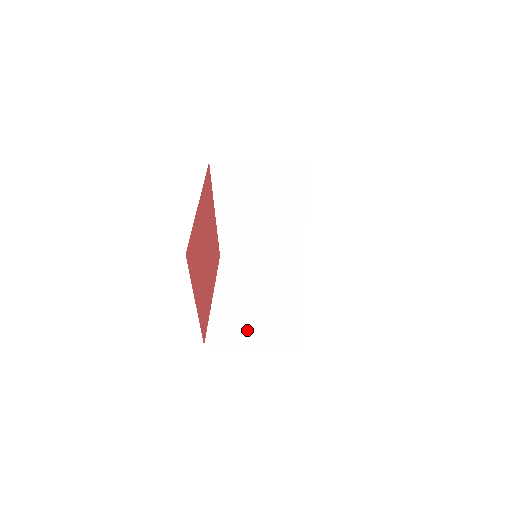
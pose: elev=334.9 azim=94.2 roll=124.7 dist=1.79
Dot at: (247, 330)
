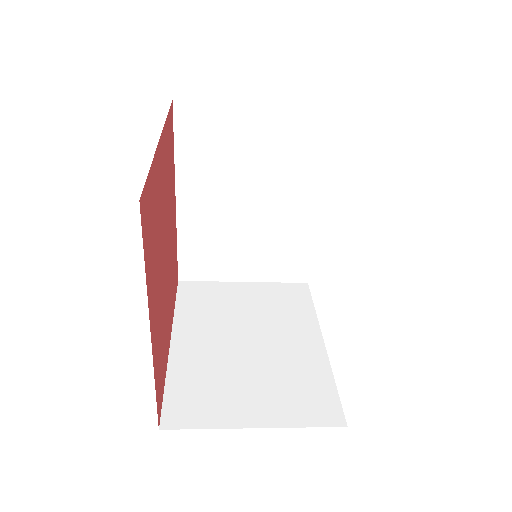
Dot at: (239, 396)
